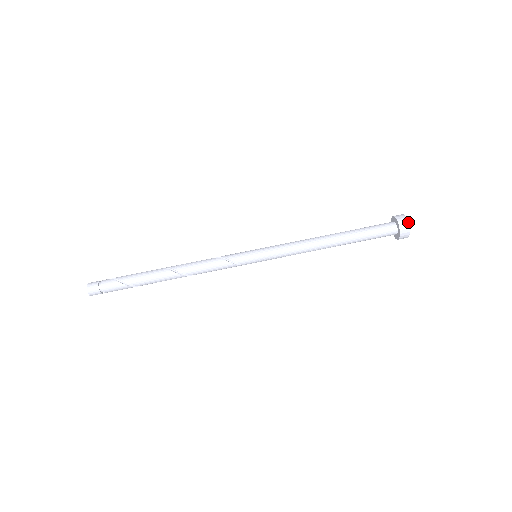
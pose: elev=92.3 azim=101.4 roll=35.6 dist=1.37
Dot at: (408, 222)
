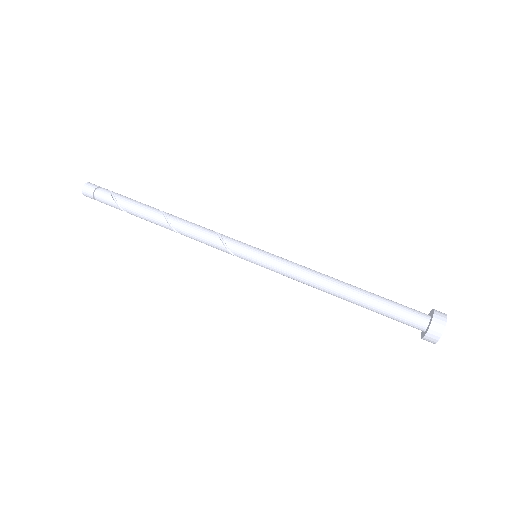
Dot at: occluded
